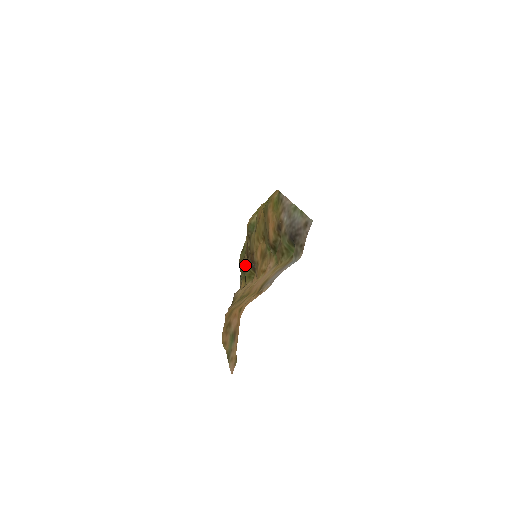
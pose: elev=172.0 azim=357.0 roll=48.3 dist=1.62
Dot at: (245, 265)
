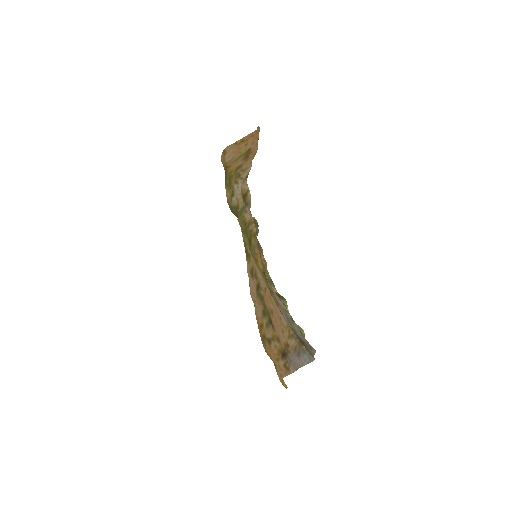
Dot at: occluded
